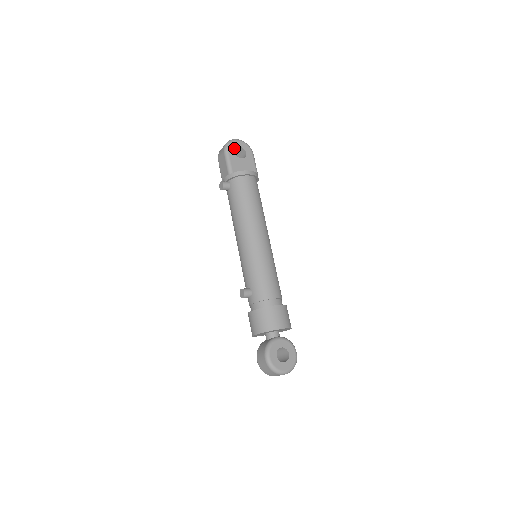
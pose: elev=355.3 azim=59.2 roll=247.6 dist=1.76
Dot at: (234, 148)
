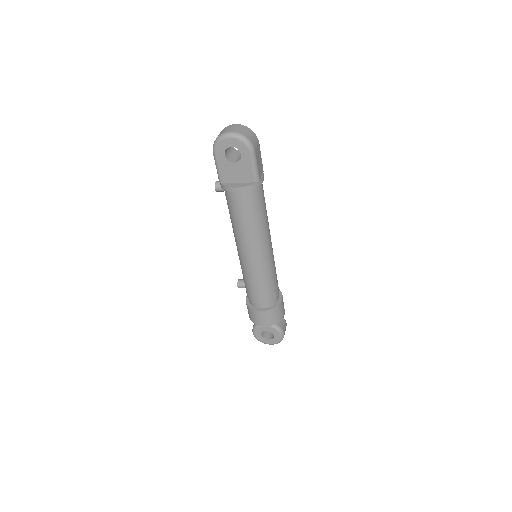
Dot at: (224, 149)
